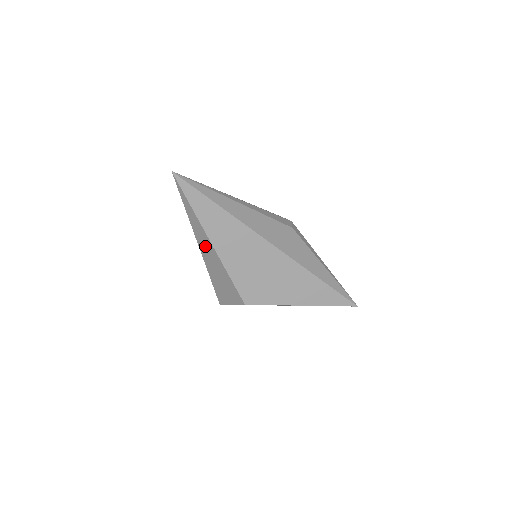
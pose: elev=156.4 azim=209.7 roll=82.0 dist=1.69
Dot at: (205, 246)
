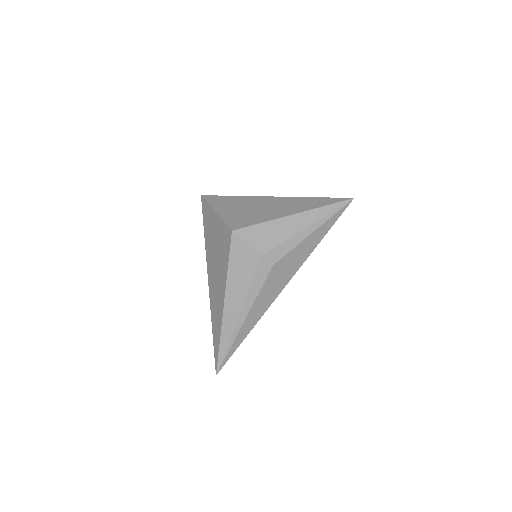
Dot at: occluded
